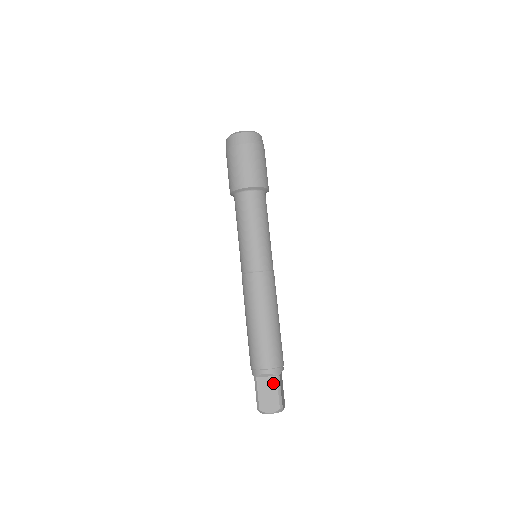
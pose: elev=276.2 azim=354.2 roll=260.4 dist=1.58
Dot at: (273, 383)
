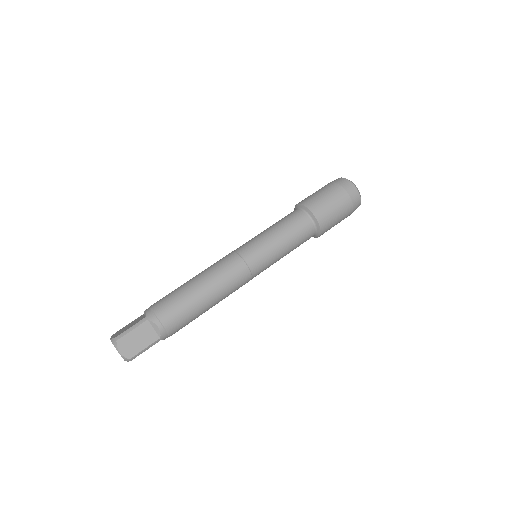
Dot at: (139, 320)
